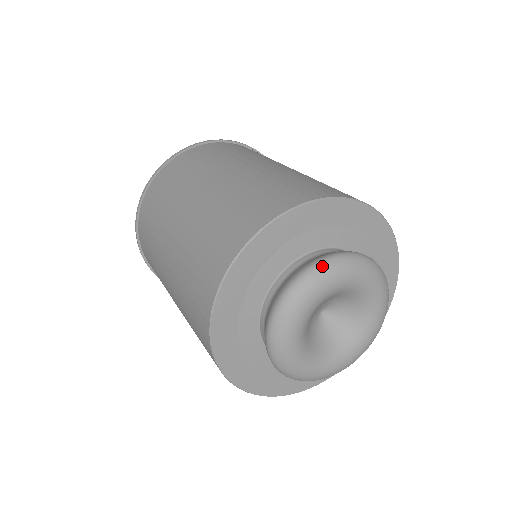
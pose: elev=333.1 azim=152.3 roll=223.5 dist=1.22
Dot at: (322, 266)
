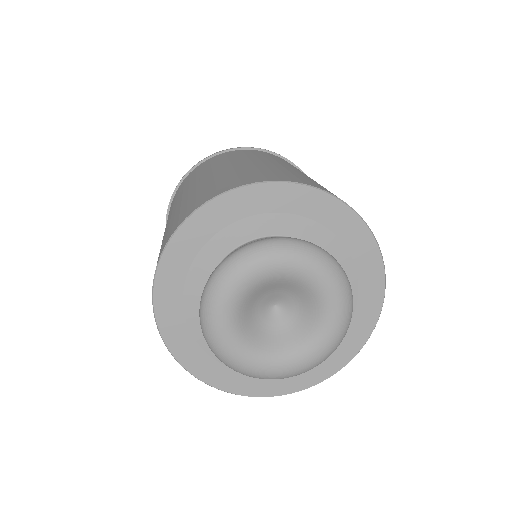
Dot at: (231, 260)
